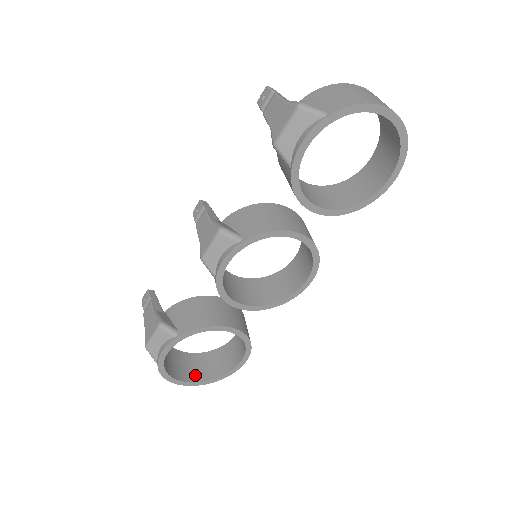
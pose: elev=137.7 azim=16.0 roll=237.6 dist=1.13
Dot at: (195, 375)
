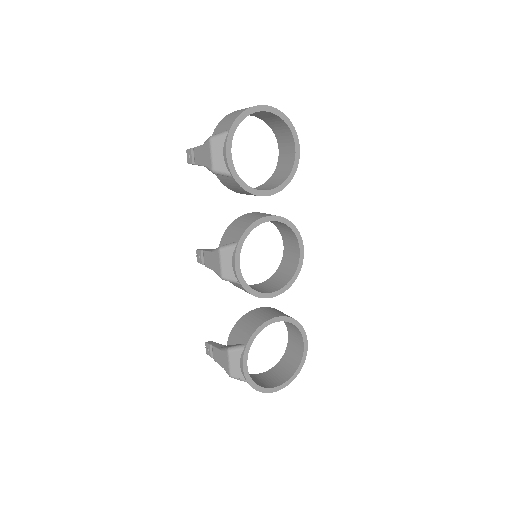
Dot at: (281, 379)
